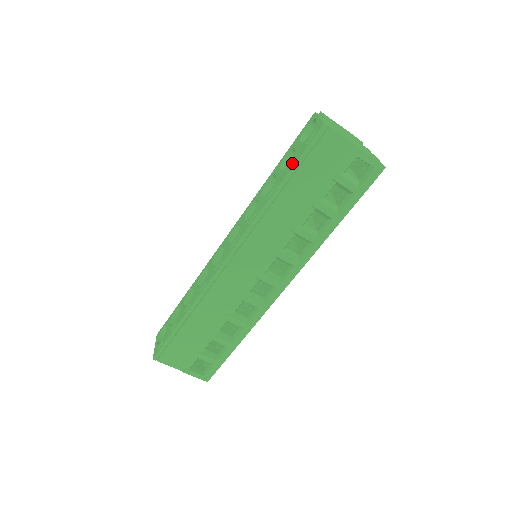
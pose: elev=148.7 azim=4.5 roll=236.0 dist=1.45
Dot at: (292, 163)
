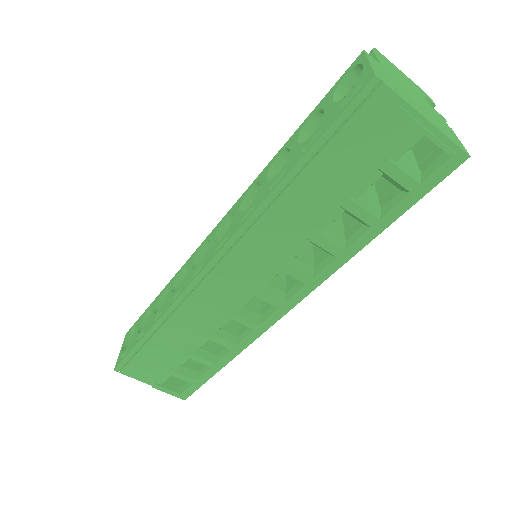
Dot at: (315, 136)
